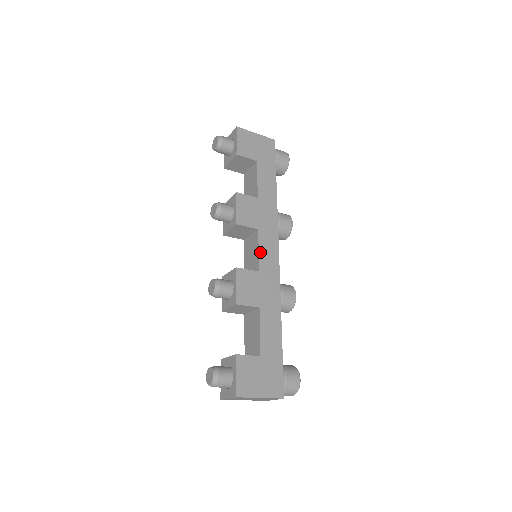
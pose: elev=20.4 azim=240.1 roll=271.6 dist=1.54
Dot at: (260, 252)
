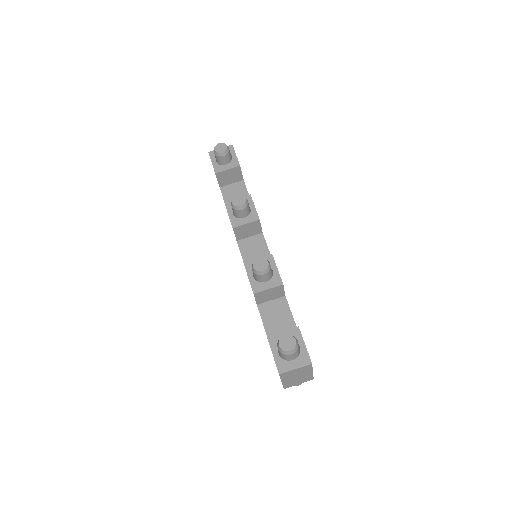
Dot at: (269, 251)
